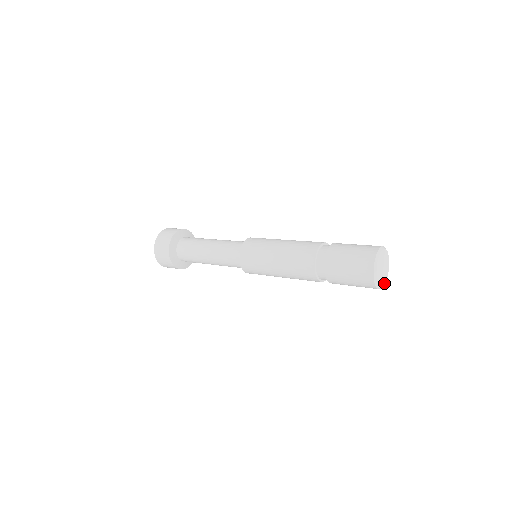
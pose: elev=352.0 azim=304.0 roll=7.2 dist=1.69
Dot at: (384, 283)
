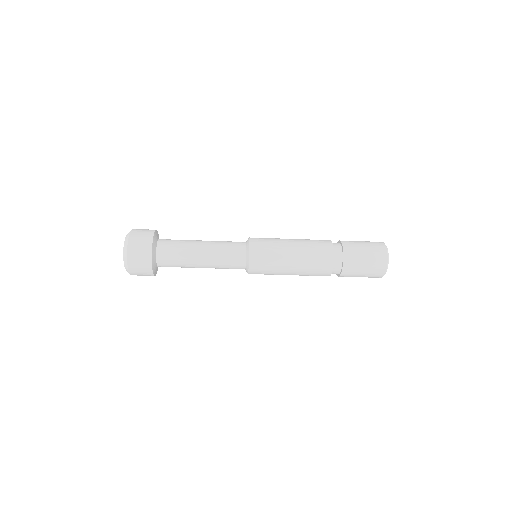
Dot at: occluded
